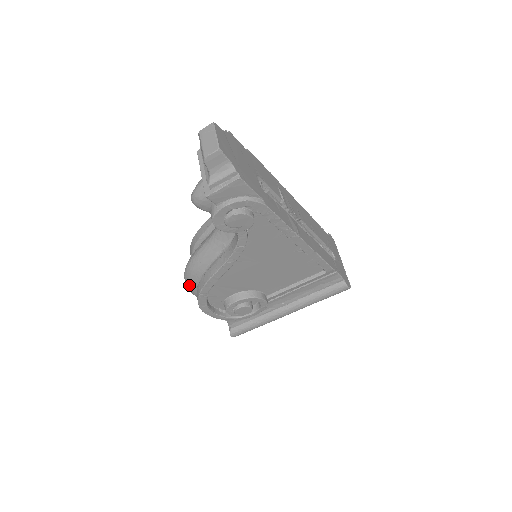
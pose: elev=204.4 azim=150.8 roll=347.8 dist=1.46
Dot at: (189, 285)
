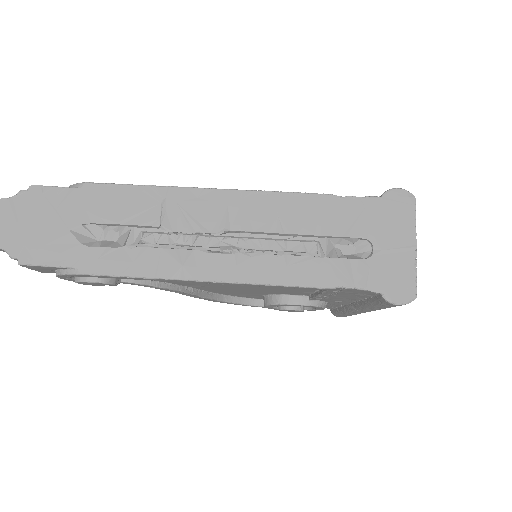
Dot at: occluded
